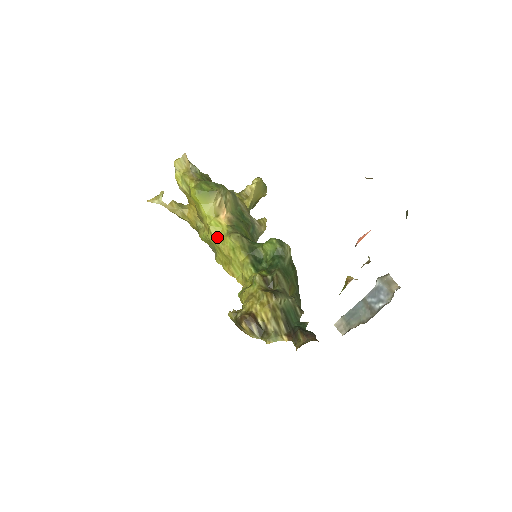
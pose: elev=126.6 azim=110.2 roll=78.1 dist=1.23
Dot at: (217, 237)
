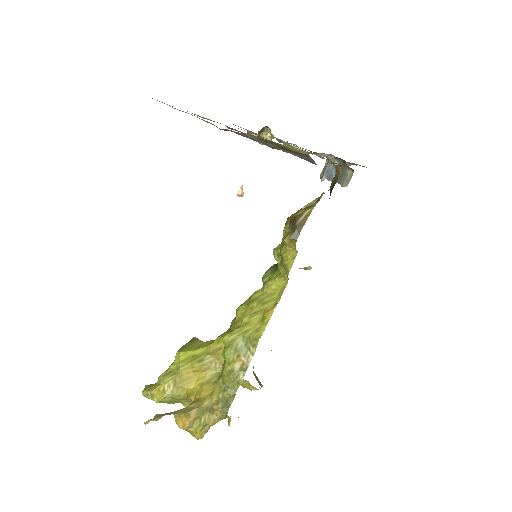
Dot at: (232, 330)
